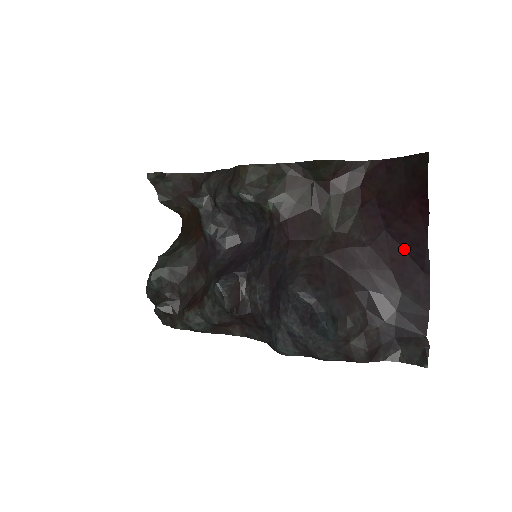
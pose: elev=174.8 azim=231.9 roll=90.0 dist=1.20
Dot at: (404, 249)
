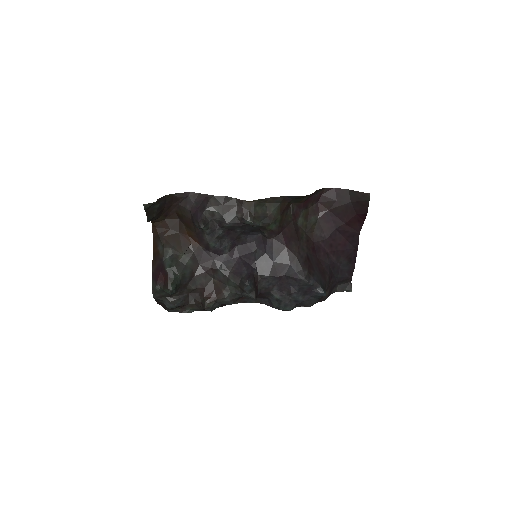
Dot at: (345, 238)
